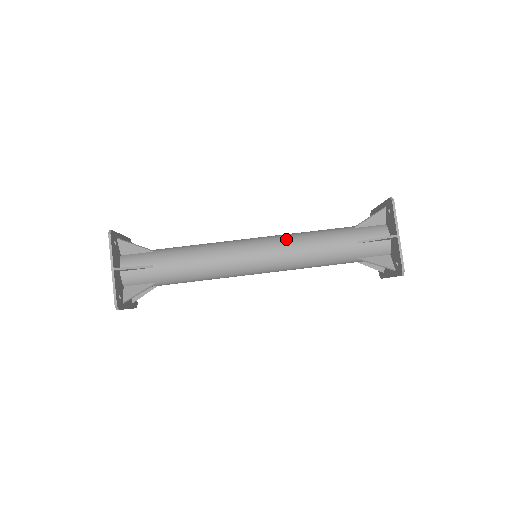
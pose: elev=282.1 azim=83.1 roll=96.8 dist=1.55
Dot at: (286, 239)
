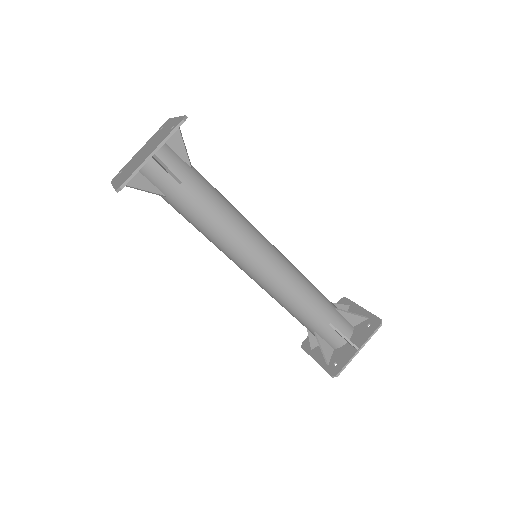
Dot at: (292, 271)
